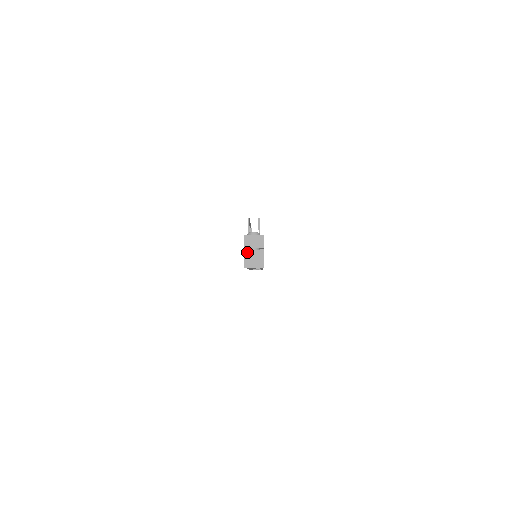
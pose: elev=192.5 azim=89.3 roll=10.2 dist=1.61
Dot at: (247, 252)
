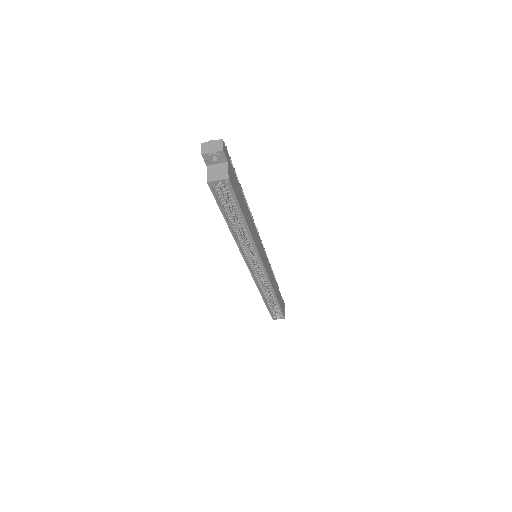
Dot at: (210, 168)
